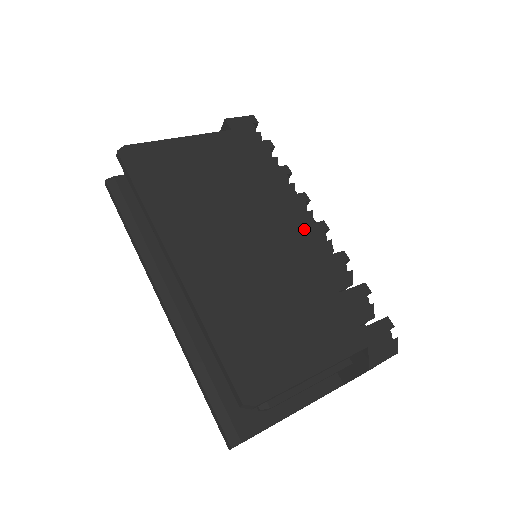
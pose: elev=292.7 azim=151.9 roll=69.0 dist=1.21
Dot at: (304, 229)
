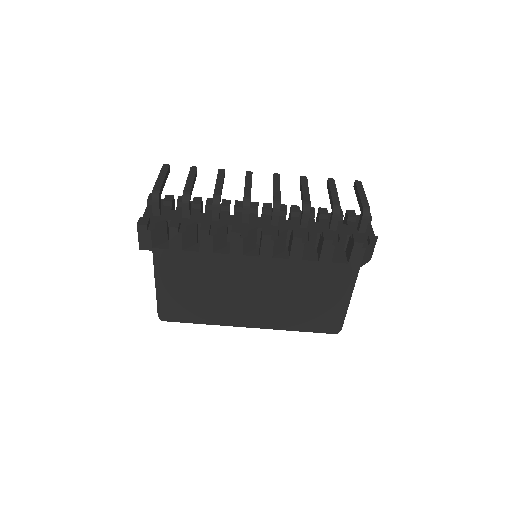
Dot at: (262, 253)
